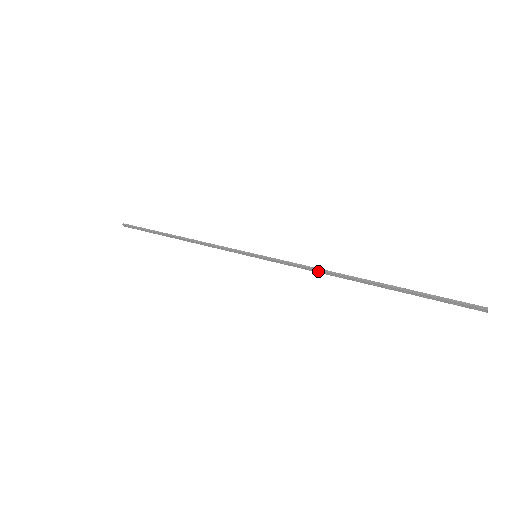
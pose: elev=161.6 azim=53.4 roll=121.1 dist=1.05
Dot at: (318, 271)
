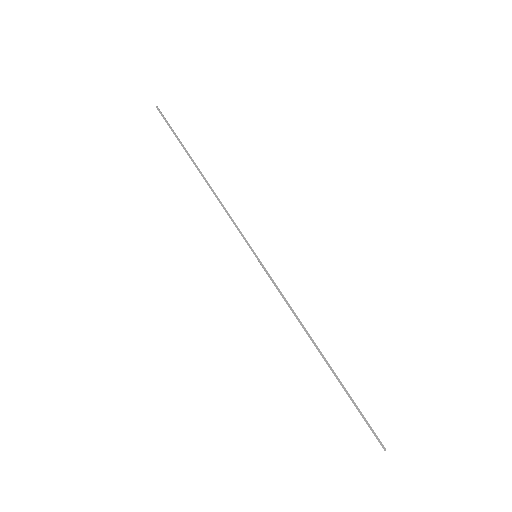
Dot at: (295, 315)
